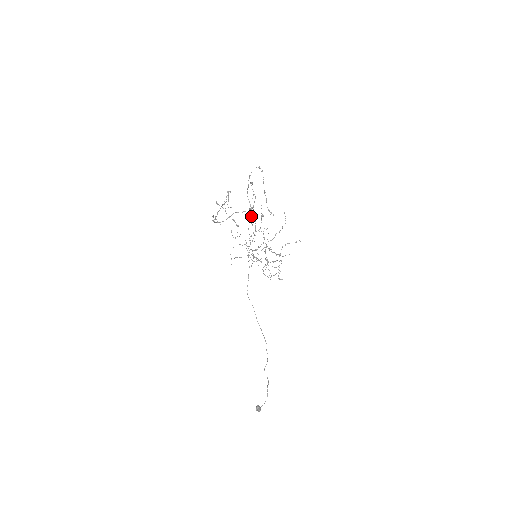
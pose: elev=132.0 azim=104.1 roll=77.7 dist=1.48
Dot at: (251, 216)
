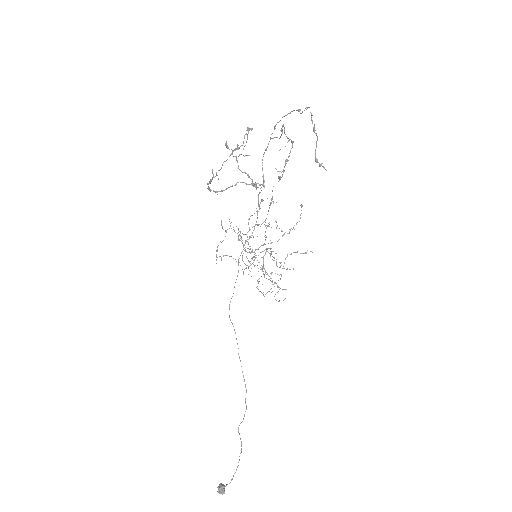
Dot at: occluded
